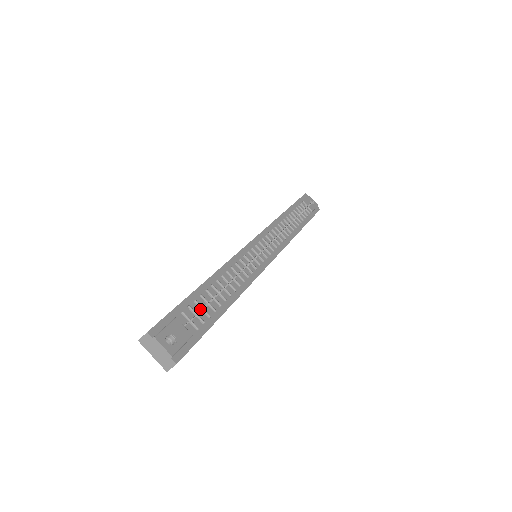
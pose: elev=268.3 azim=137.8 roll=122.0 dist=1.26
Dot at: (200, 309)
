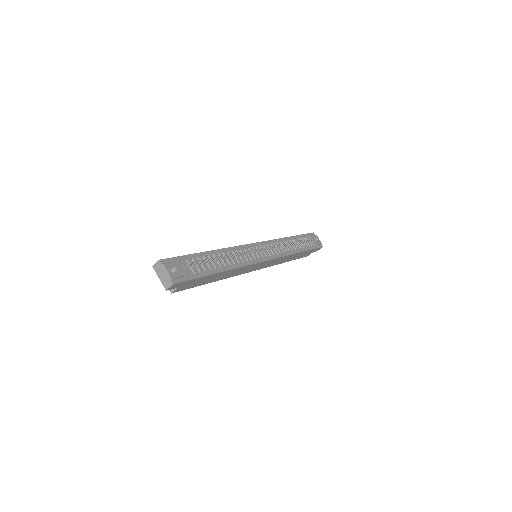
Dot at: (200, 264)
